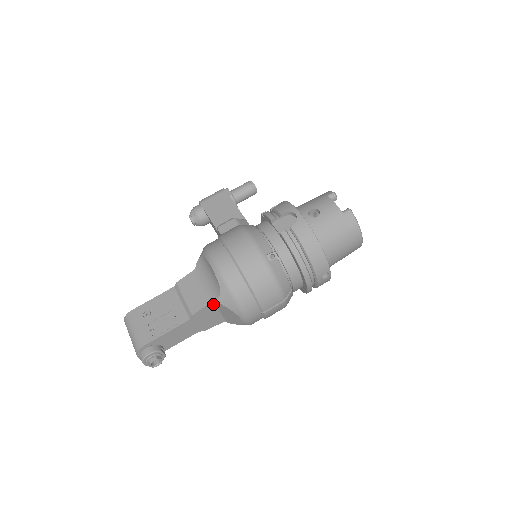
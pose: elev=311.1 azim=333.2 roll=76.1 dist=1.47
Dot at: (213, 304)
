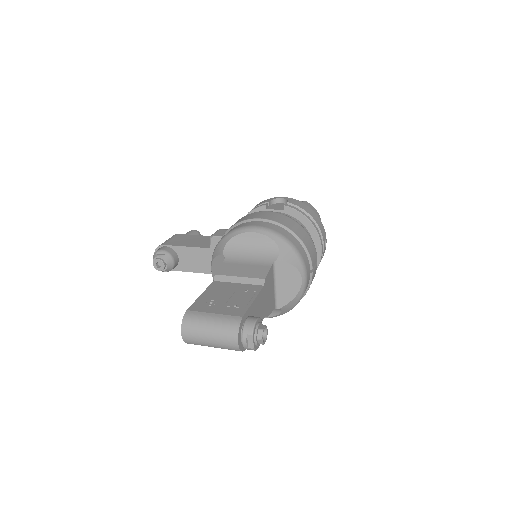
Dot at: (273, 269)
